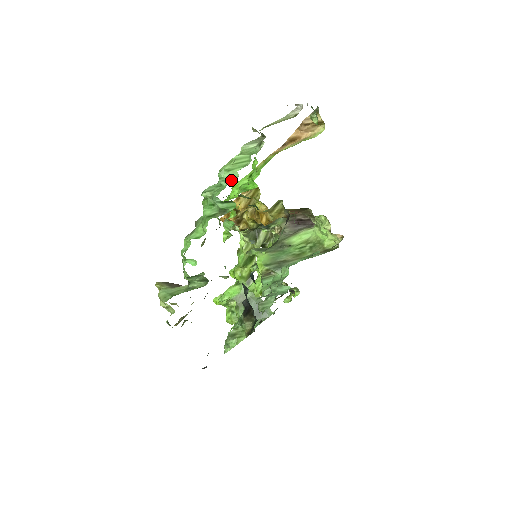
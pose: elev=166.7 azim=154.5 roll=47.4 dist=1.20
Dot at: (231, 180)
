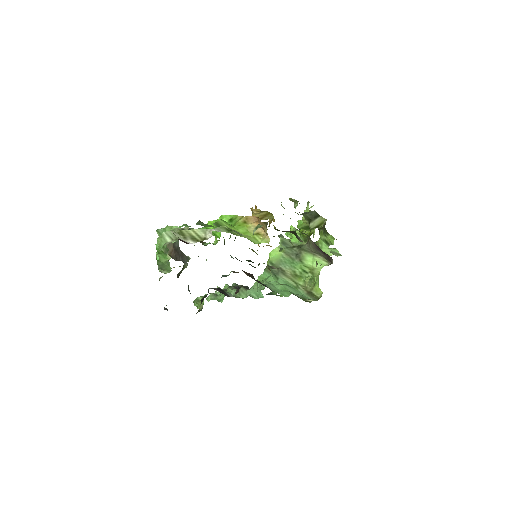
Dot at: occluded
